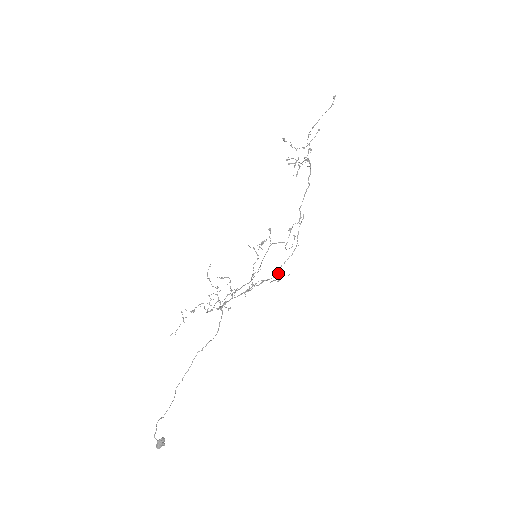
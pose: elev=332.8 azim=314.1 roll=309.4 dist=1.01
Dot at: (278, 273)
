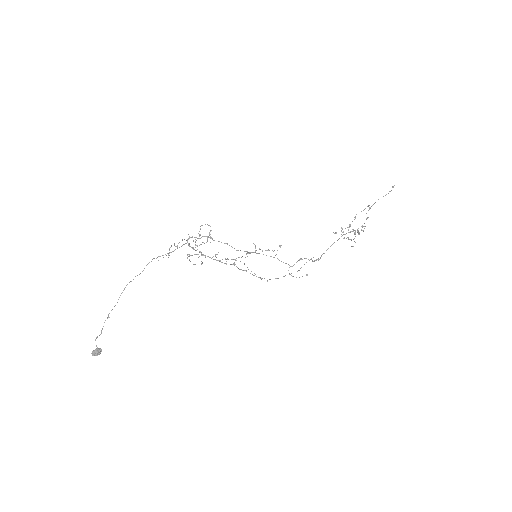
Dot at: occluded
